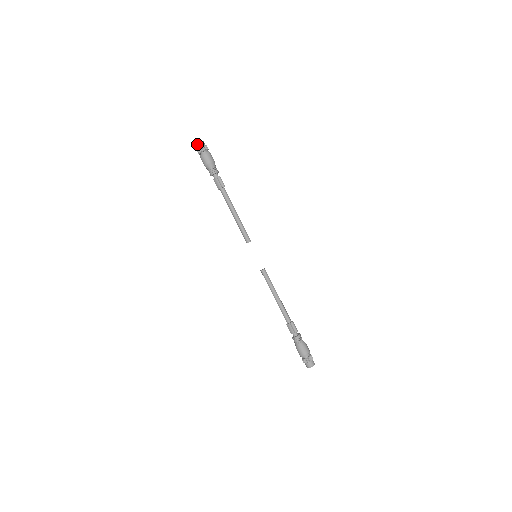
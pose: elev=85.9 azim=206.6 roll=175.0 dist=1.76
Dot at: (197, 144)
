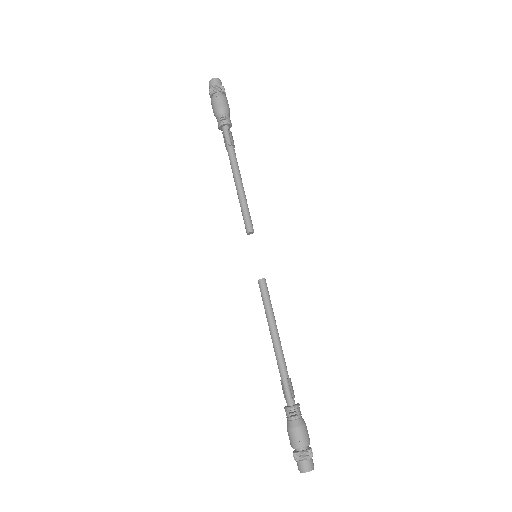
Dot at: (209, 84)
